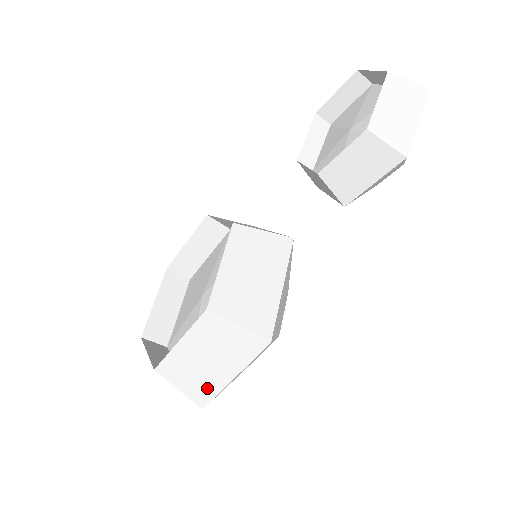
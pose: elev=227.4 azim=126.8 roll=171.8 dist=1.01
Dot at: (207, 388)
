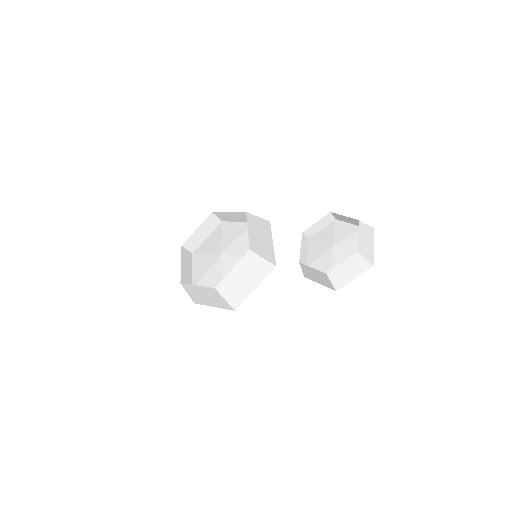
Dot at: (200, 301)
